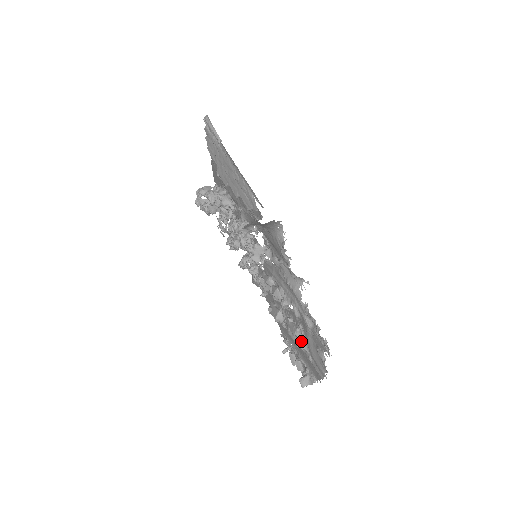
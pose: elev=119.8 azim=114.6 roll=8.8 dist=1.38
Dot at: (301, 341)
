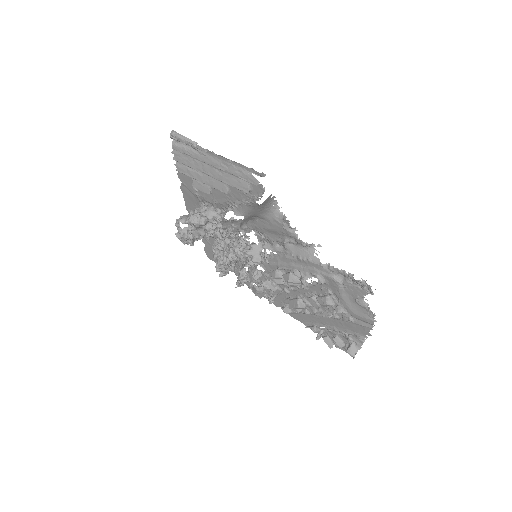
Dot at: (334, 309)
